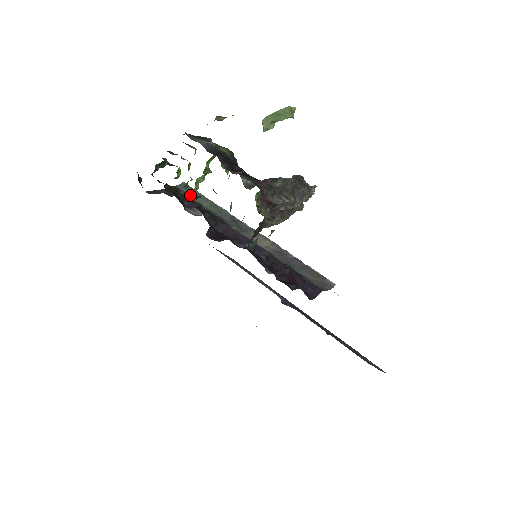
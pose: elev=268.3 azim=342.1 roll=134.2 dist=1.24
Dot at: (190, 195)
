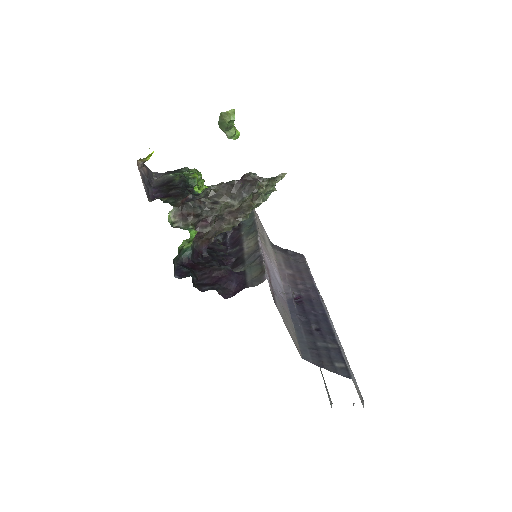
Dot at: occluded
